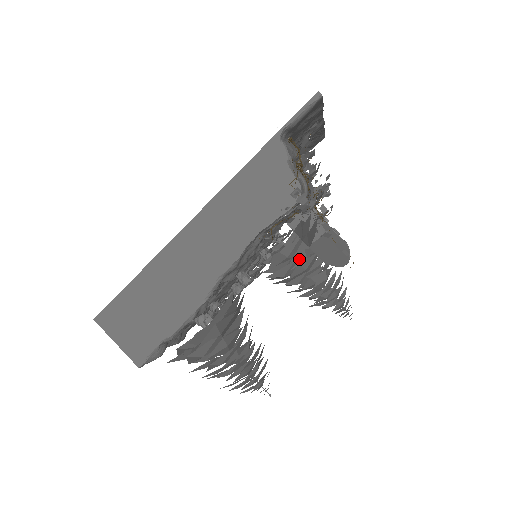
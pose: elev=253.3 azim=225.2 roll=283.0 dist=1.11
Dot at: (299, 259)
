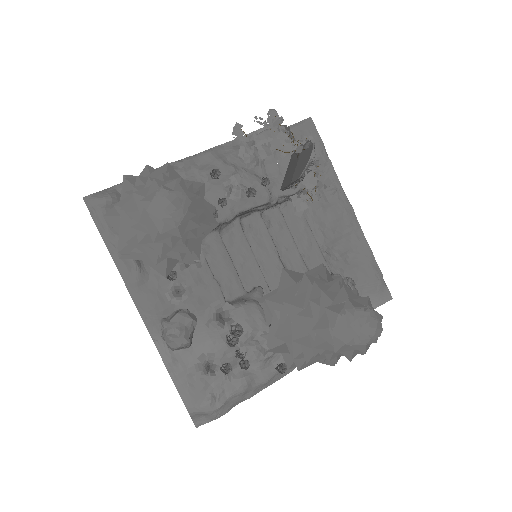
Dot at: occluded
